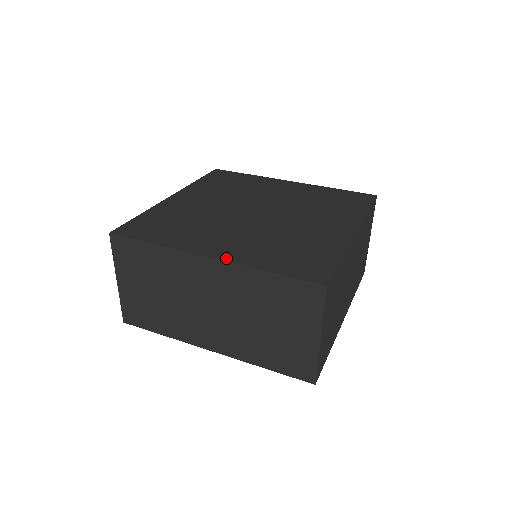
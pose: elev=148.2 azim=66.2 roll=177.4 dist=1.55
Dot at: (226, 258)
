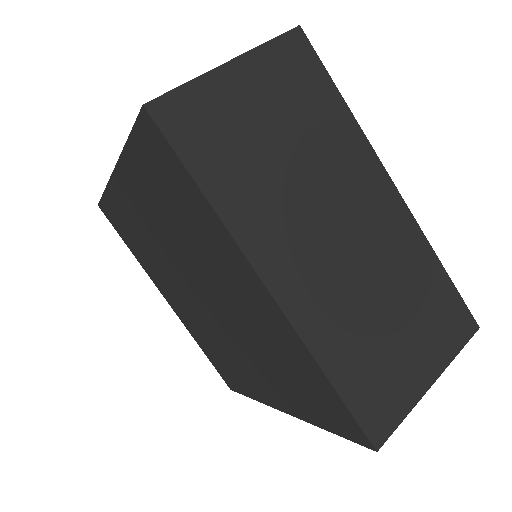
Dot at: occluded
